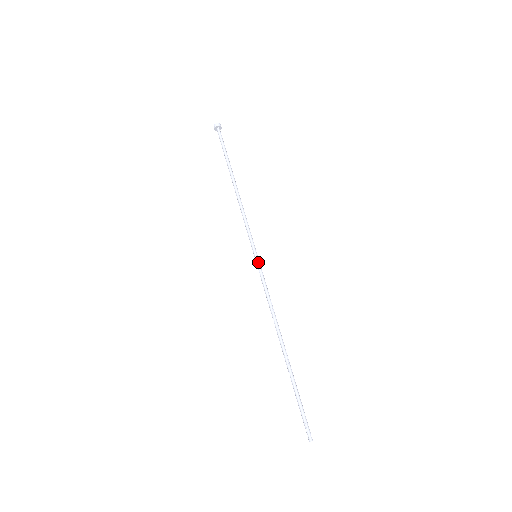
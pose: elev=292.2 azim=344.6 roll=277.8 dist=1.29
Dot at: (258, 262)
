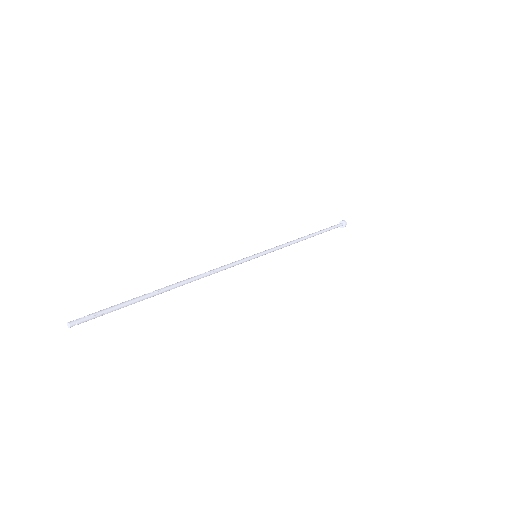
Dot at: (252, 257)
